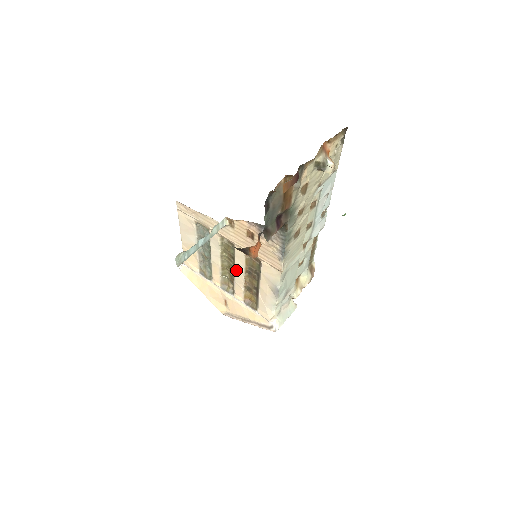
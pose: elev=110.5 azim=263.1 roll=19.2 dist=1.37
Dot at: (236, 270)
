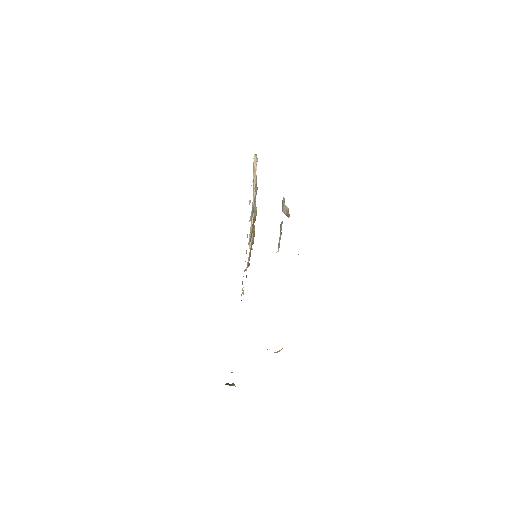
Dot at: (250, 233)
